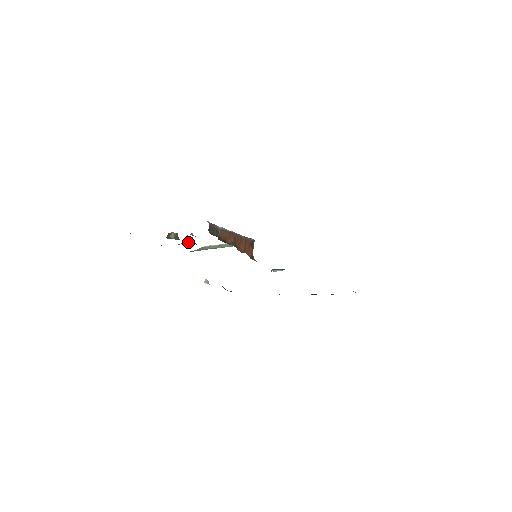
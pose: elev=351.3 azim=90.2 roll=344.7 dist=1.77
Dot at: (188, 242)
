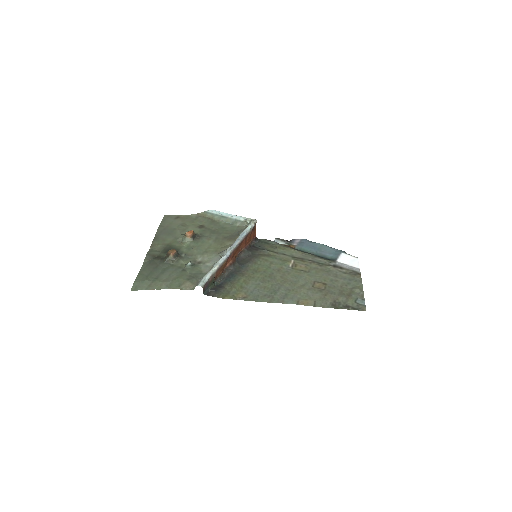
Dot at: (188, 240)
